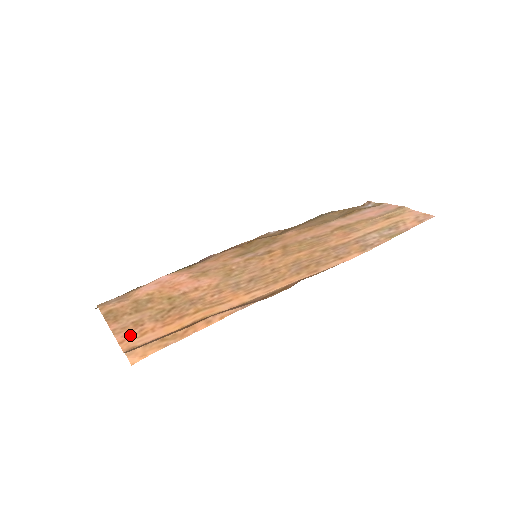
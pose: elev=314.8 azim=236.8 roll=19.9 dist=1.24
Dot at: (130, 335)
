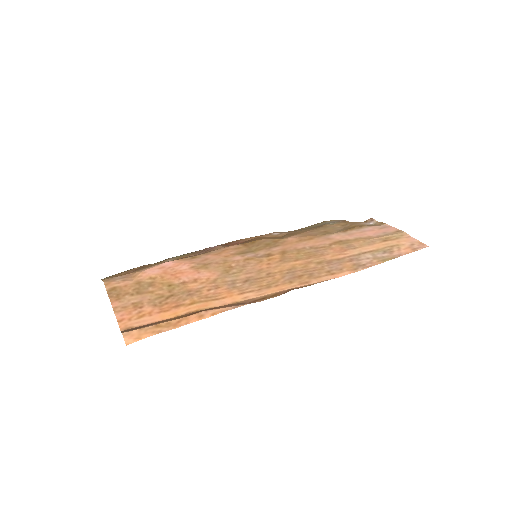
Dot at: (129, 315)
